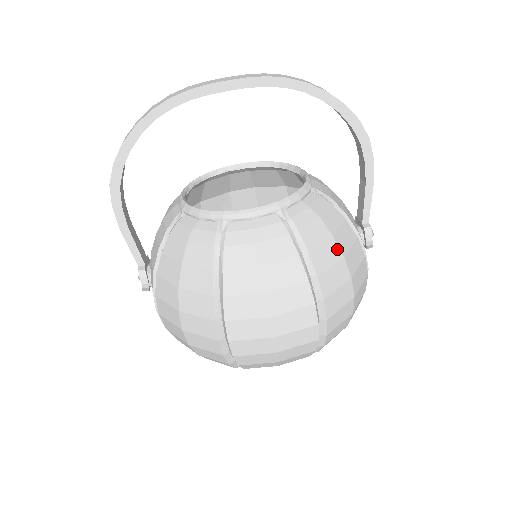
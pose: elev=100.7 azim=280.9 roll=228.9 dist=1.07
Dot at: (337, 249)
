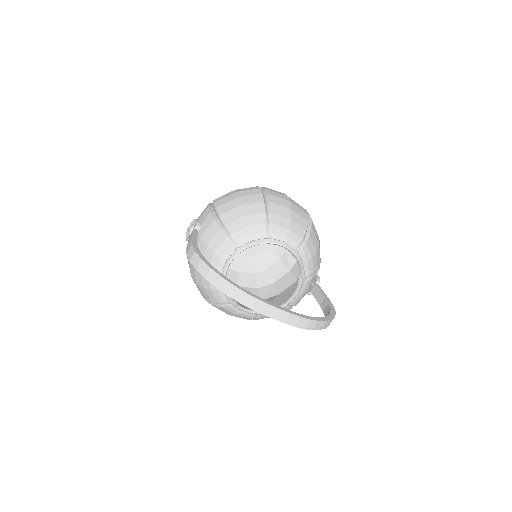
Dot at: occluded
